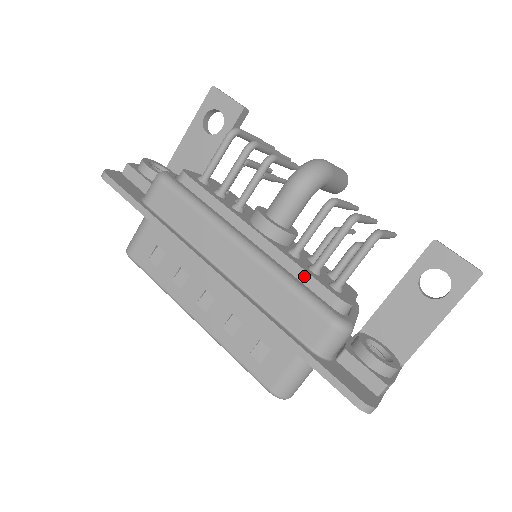
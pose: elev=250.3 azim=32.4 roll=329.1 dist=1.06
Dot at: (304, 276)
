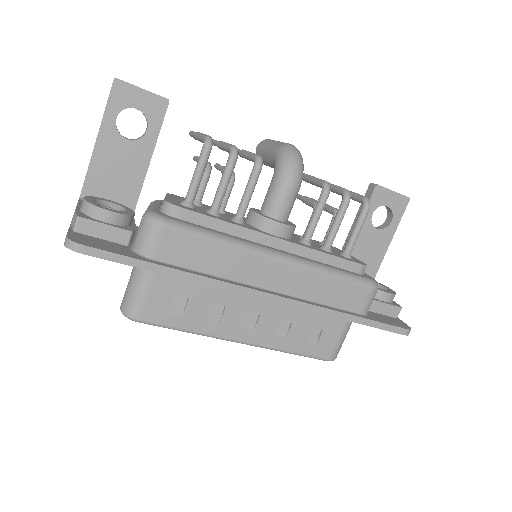
Dot at: (332, 260)
